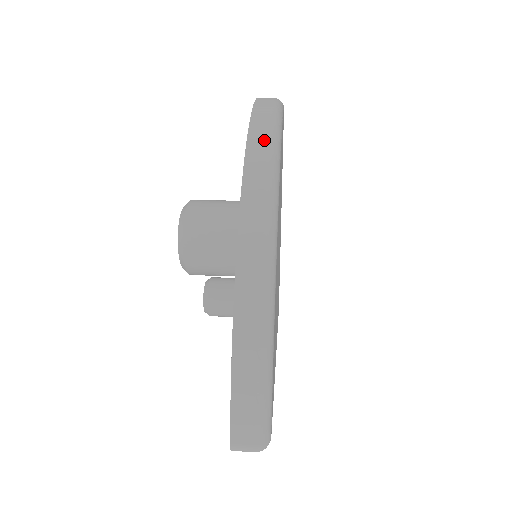
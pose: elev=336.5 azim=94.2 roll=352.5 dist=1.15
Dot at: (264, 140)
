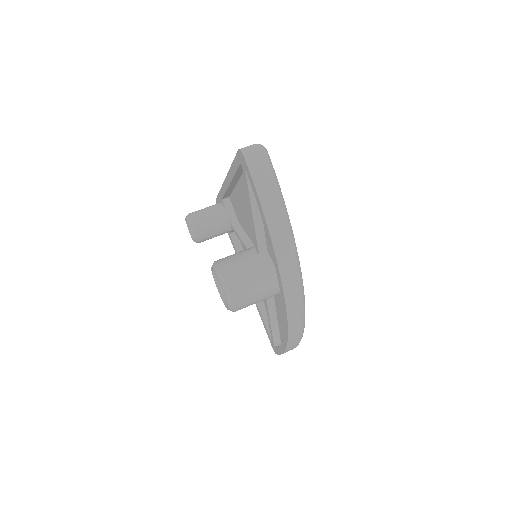
Dot at: (292, 273)
